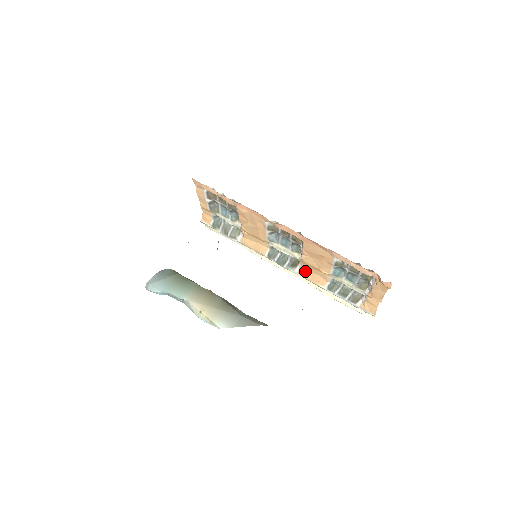
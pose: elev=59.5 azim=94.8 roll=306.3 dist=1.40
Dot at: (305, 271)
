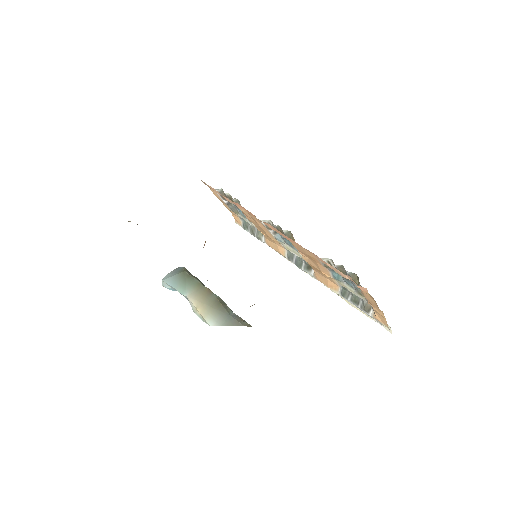
Dot at: (317, 274)
